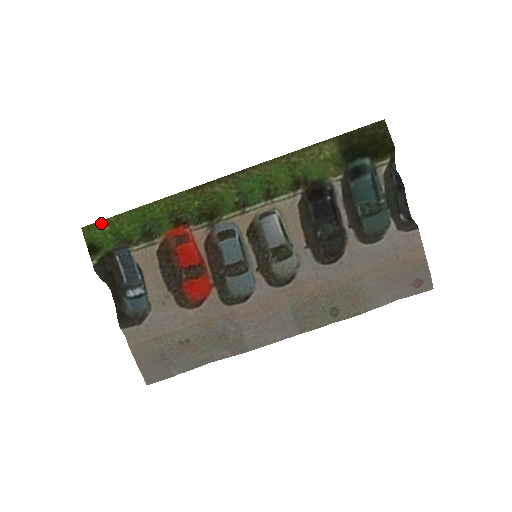
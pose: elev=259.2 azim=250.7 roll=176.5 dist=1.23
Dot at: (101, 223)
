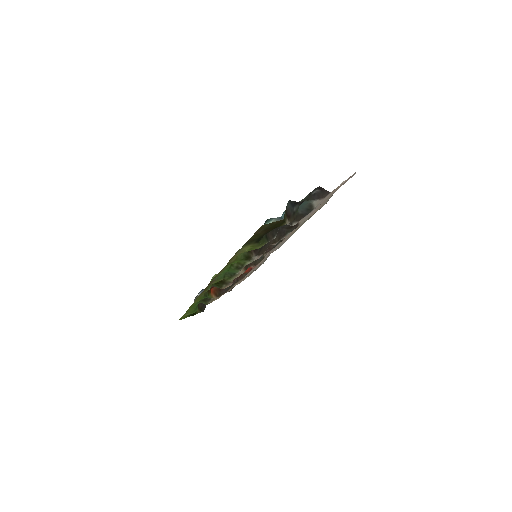
Dot at: (184, 316)
